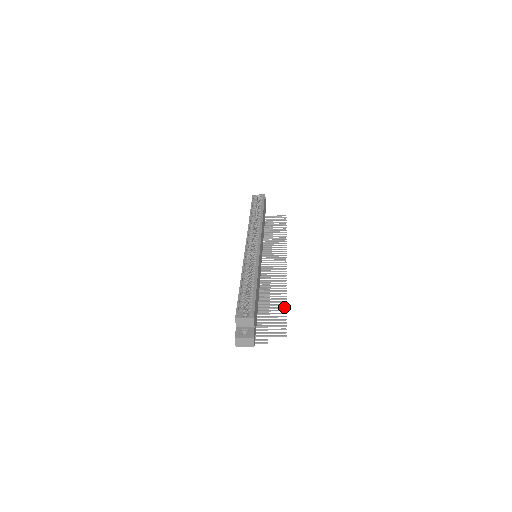
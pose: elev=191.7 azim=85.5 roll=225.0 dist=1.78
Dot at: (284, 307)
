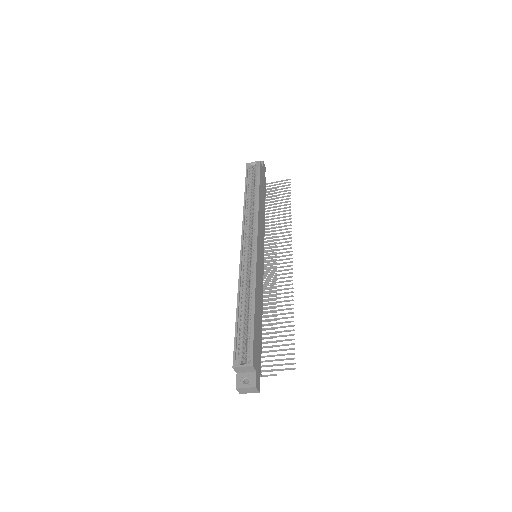
Dot at: (291, 326)
